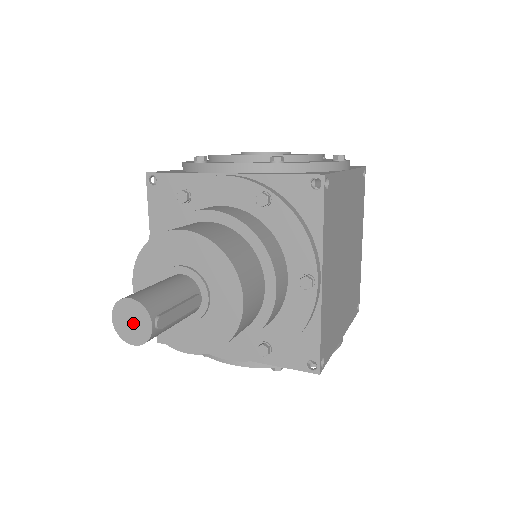
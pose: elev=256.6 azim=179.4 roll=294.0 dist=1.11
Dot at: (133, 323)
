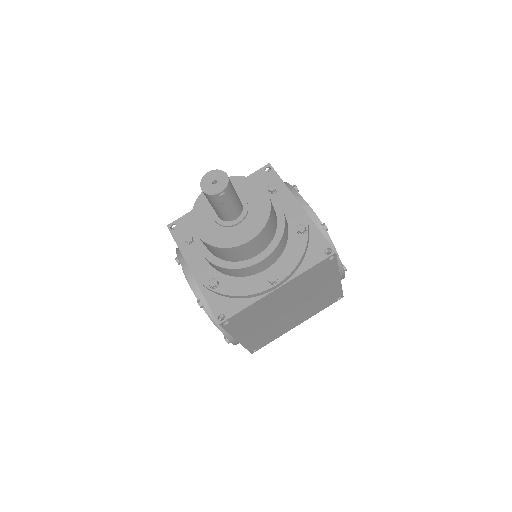
Dot at: (213, 184)
